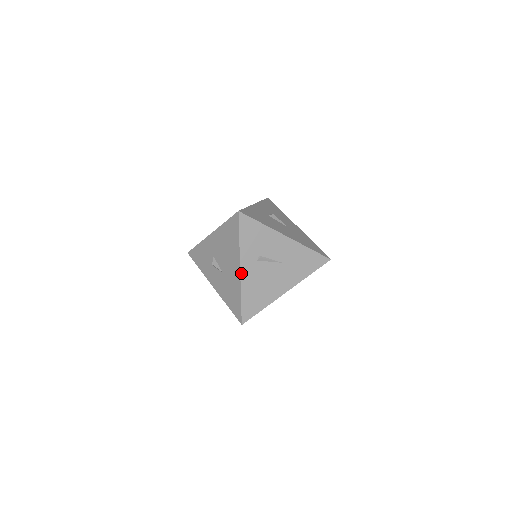
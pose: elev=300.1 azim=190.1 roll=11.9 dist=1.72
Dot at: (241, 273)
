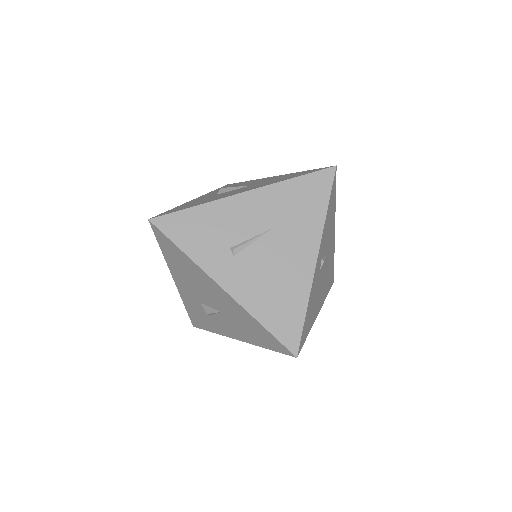
Dot at: (227, 291)
